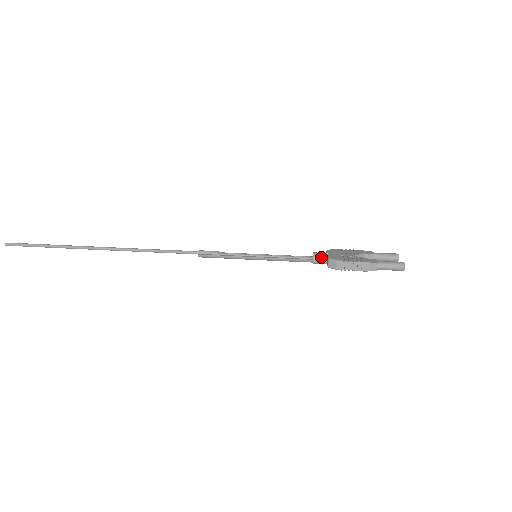
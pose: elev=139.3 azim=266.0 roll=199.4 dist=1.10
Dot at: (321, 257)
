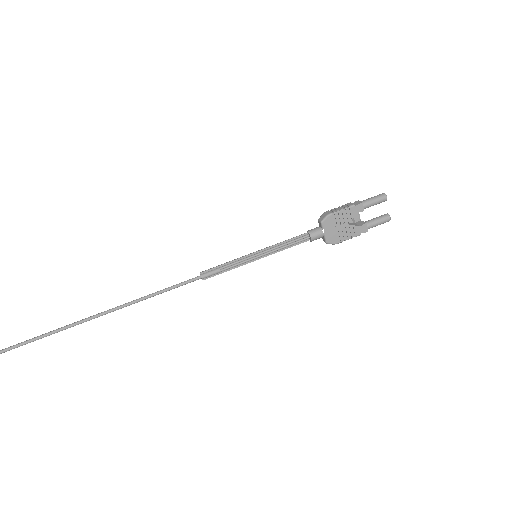
Dot at: occluded
